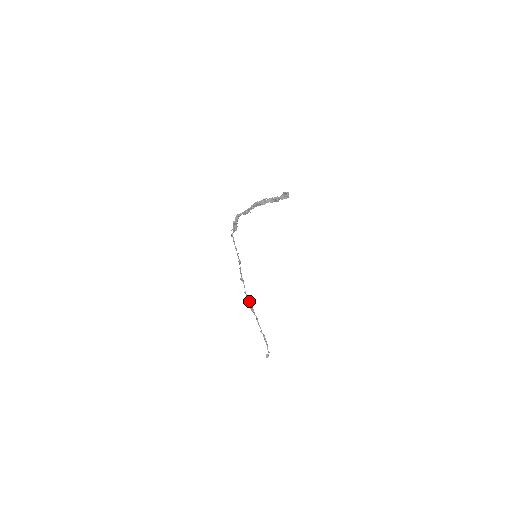
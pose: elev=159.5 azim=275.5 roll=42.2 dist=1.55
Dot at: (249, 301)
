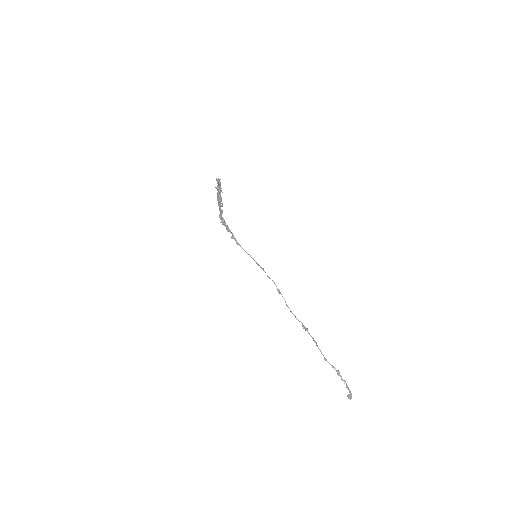
Dot at: (295, 317)
